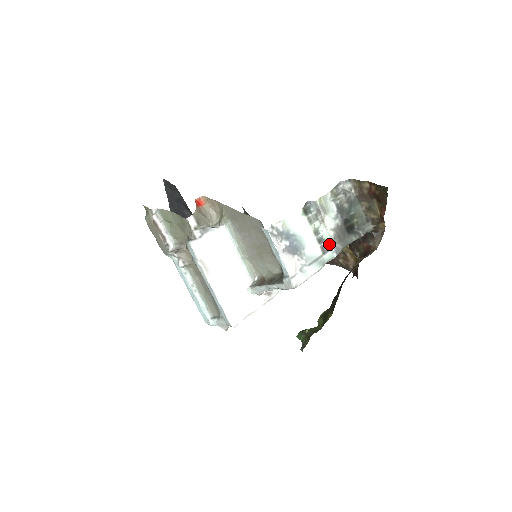
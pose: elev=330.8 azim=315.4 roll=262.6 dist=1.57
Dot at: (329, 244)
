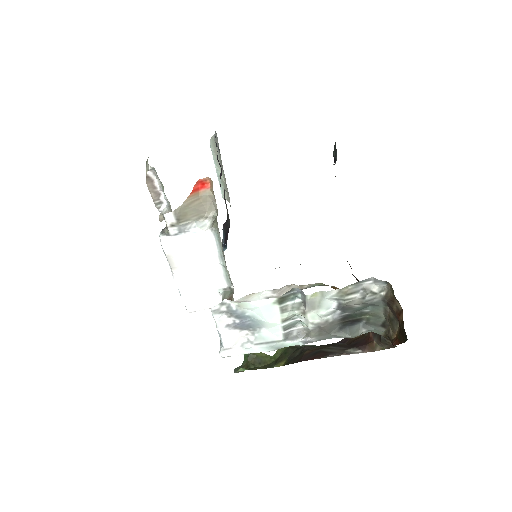
Dot at: (303, 330)
